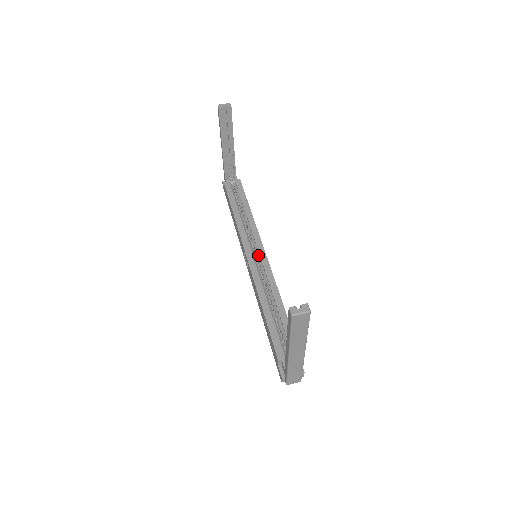
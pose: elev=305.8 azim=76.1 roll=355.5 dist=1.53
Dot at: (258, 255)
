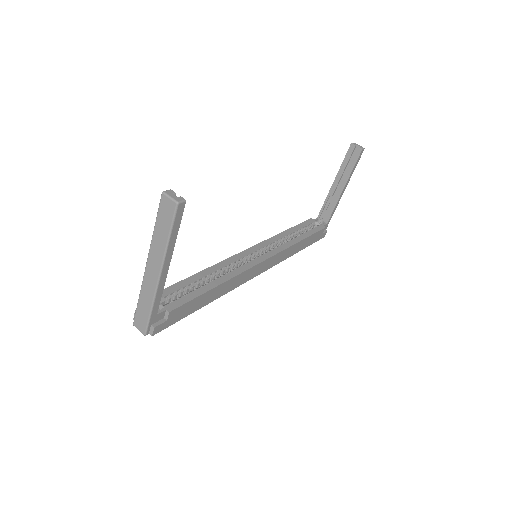
Dot at: (258, 256)
